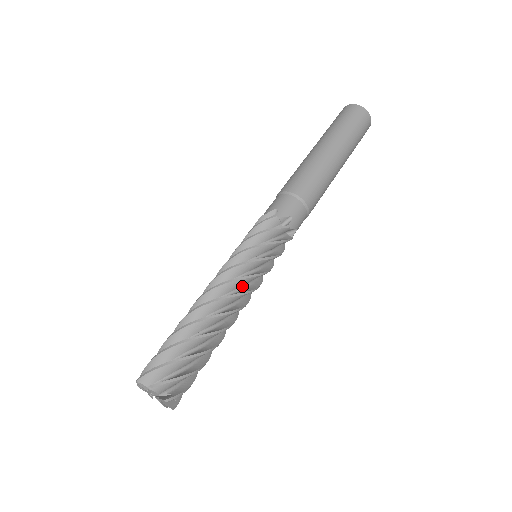
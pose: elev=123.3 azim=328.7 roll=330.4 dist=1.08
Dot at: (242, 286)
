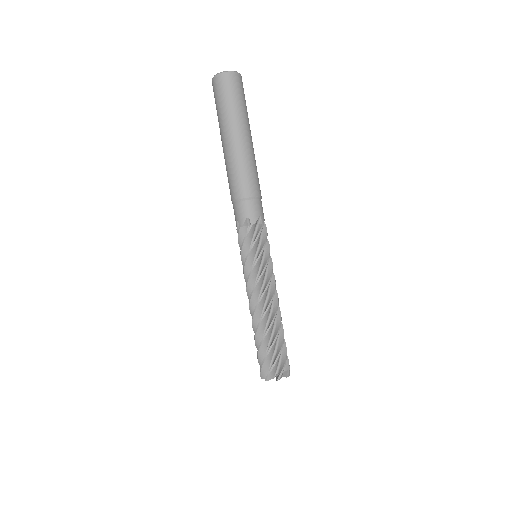
Dot at: (262, 286)
